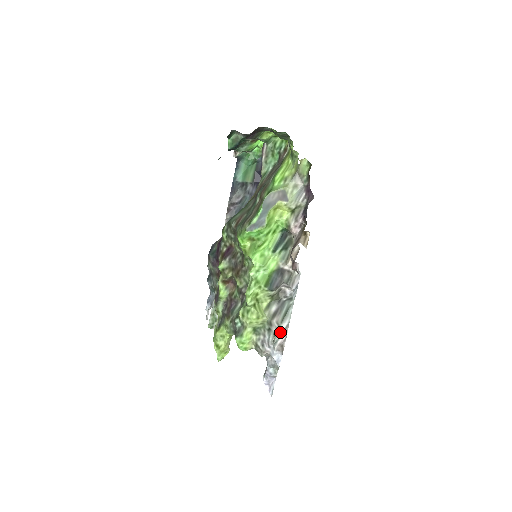
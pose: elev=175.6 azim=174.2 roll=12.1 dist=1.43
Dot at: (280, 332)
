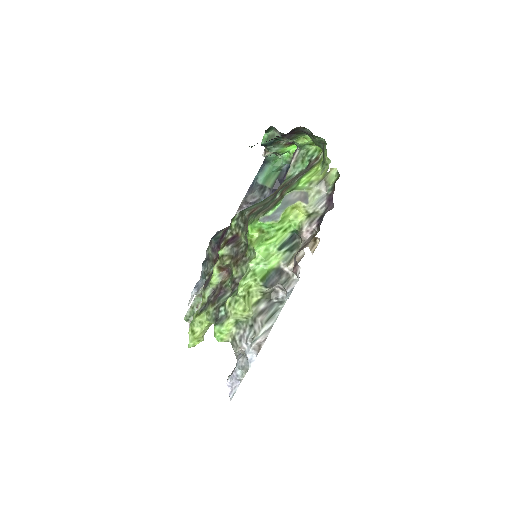
Dot at: (261, 332)
